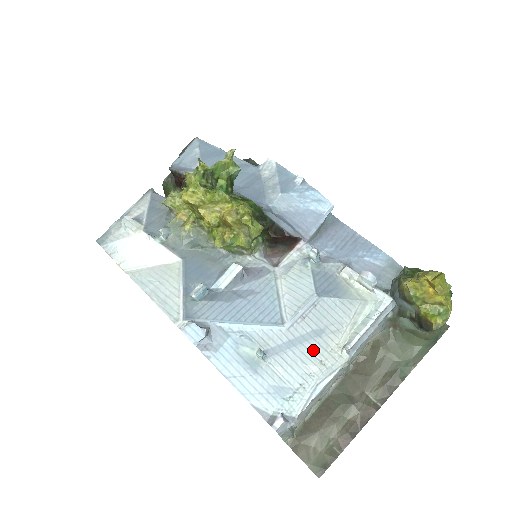
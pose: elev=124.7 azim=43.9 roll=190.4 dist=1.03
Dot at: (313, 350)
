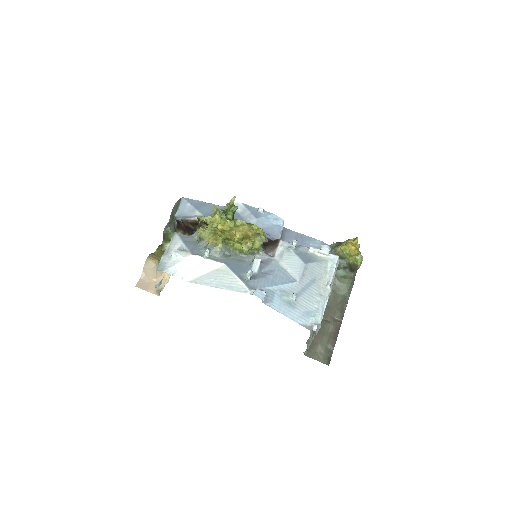
Dot at: (314, 290)
